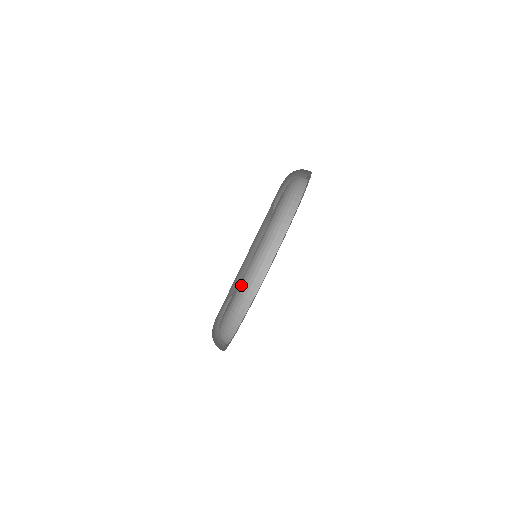
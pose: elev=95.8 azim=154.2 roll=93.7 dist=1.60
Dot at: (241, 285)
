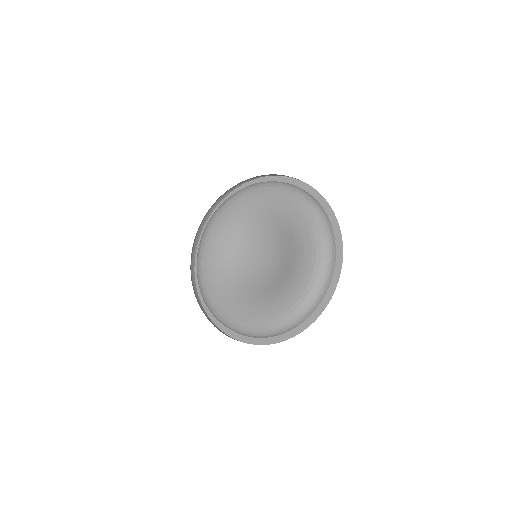
Dot at: (243, 328)
